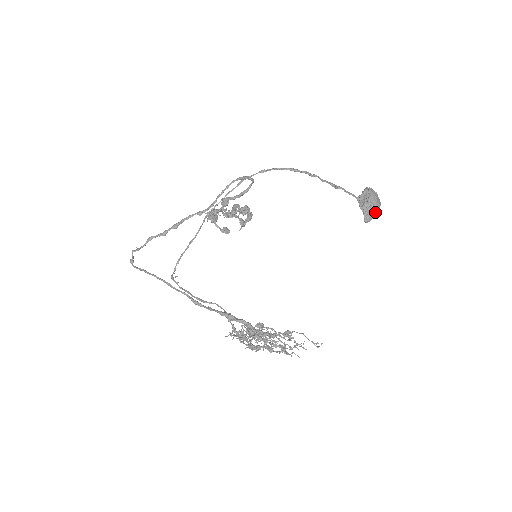
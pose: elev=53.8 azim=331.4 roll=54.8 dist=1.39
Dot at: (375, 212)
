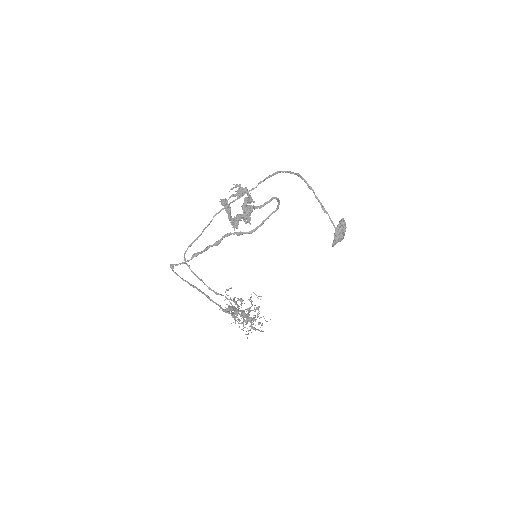
Dot at: (340, 240)
